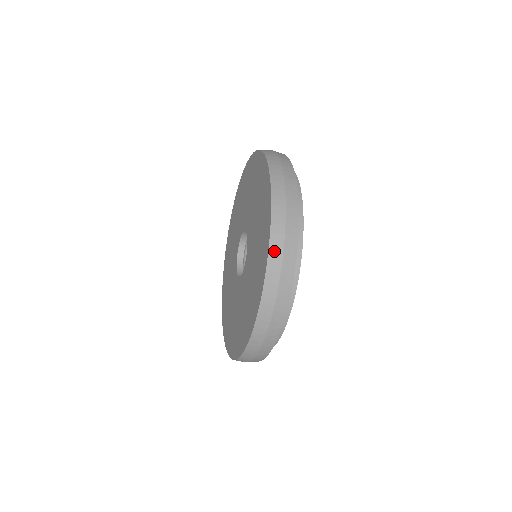
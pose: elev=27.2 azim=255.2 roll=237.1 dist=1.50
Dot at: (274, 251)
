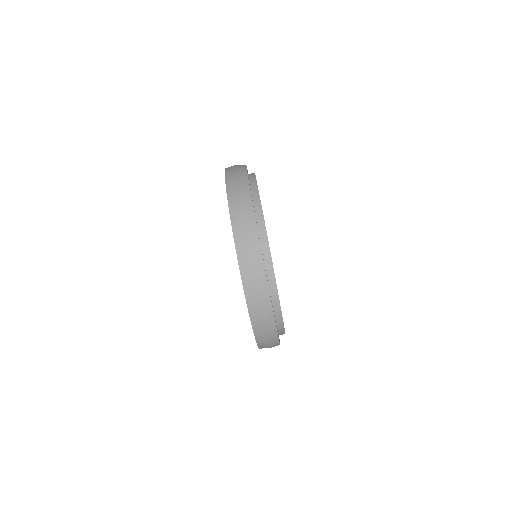
Dot at: occluded
